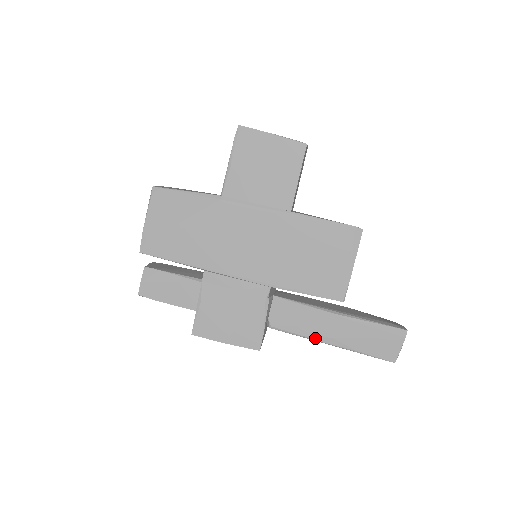
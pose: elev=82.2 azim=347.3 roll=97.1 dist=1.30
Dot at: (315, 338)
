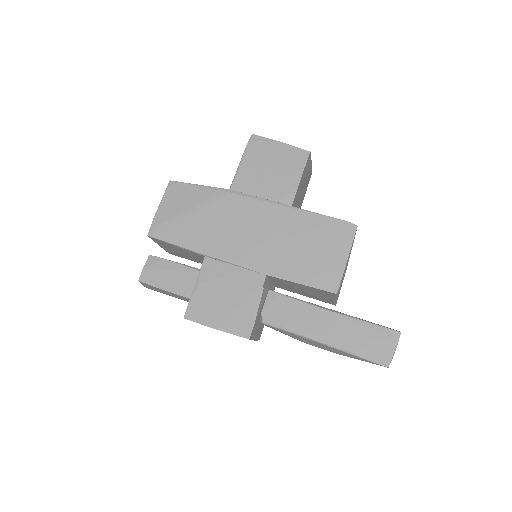
Dot at: (307, 335)
